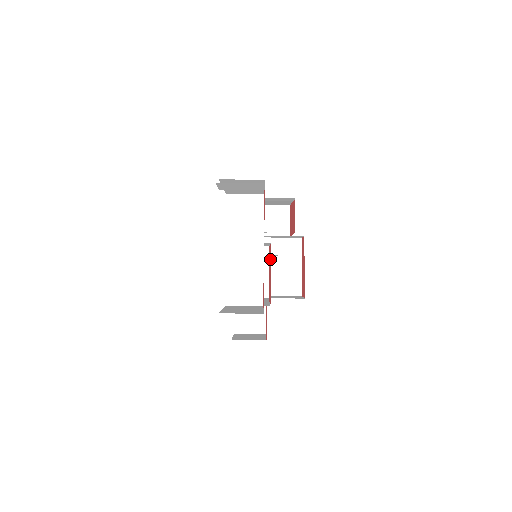
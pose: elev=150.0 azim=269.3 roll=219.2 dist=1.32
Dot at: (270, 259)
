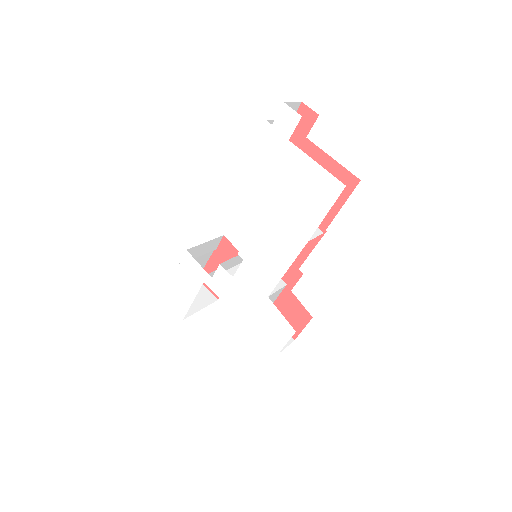
Dot at: occluded
